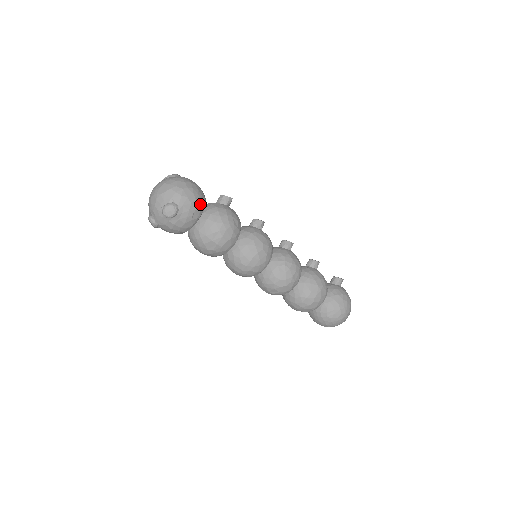
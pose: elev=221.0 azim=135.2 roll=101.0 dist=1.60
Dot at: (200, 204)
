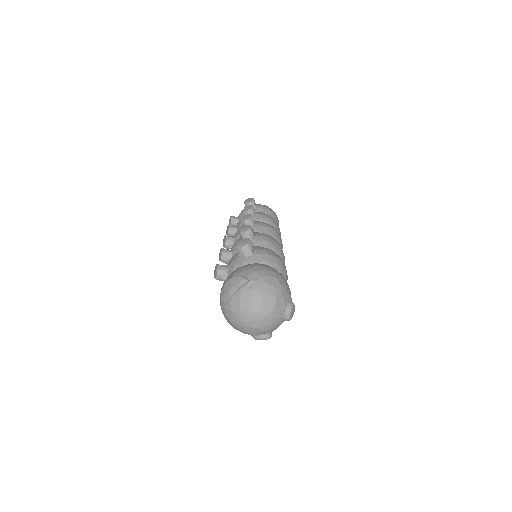
Dot at: occluded
